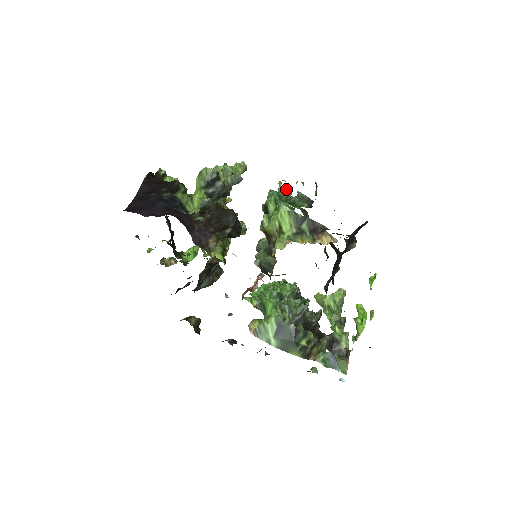
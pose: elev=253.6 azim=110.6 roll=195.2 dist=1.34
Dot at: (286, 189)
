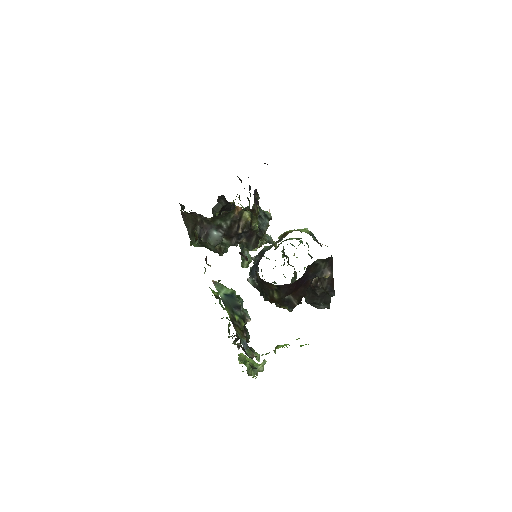
Dot at: occluded
